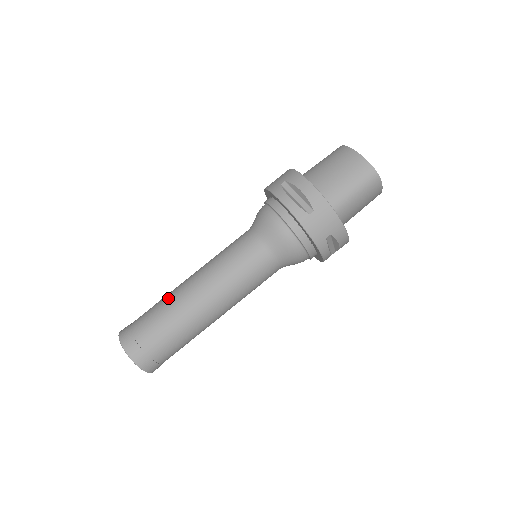
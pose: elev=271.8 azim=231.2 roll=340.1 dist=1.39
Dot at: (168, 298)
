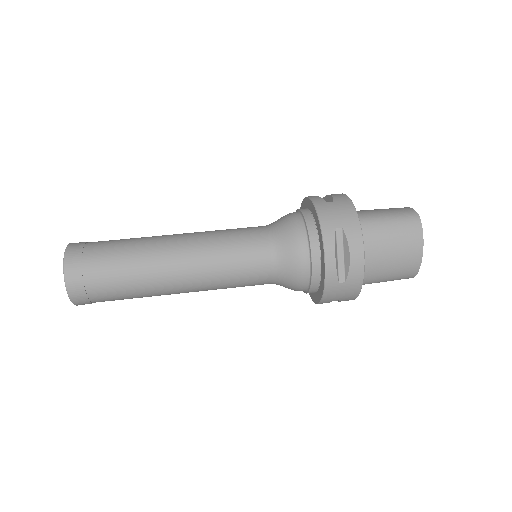
Dot at: occluded
